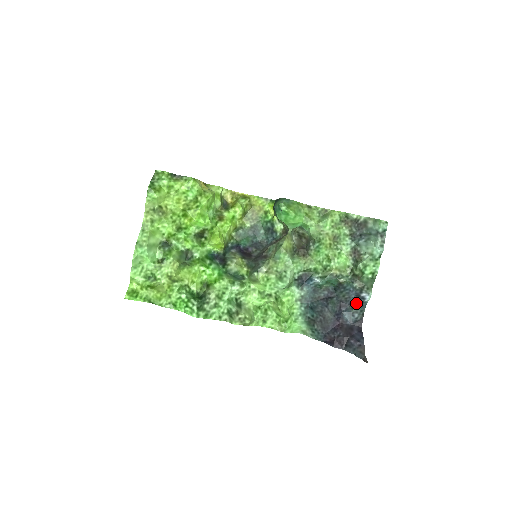
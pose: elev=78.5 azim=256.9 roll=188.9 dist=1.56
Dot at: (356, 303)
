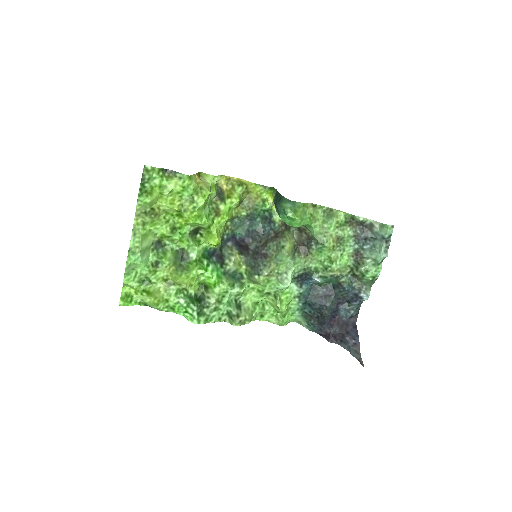
Dot at: (353, 301)
